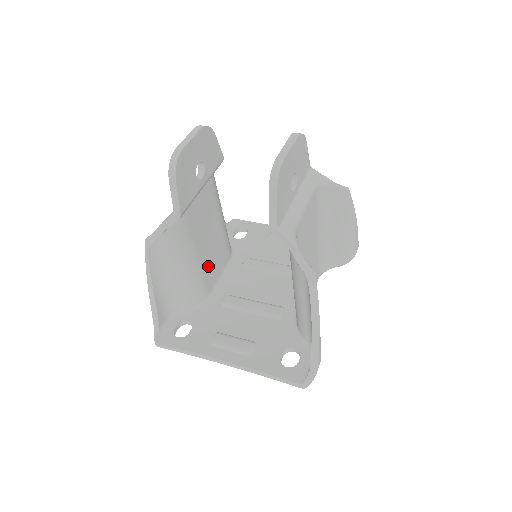
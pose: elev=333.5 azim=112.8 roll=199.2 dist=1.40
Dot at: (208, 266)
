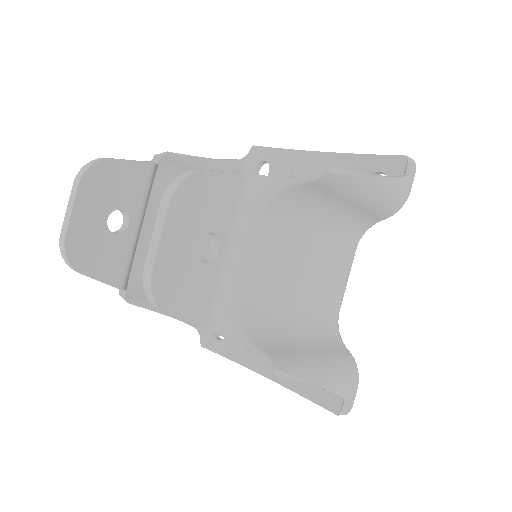
Dot at: occluded
